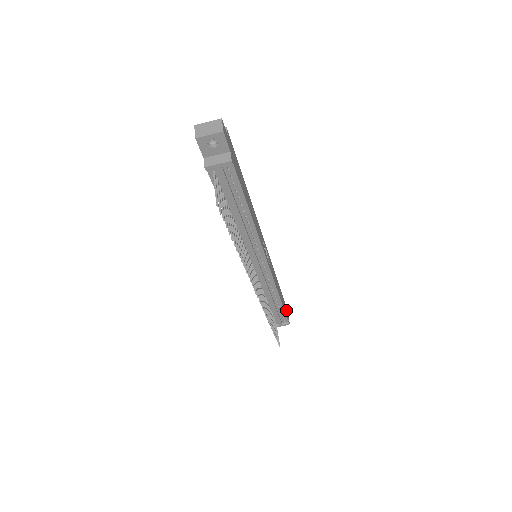
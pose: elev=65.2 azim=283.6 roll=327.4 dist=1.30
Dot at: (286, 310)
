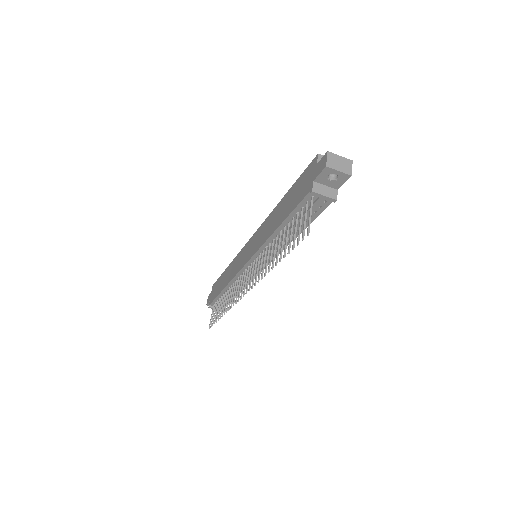
Dot at: occluded
